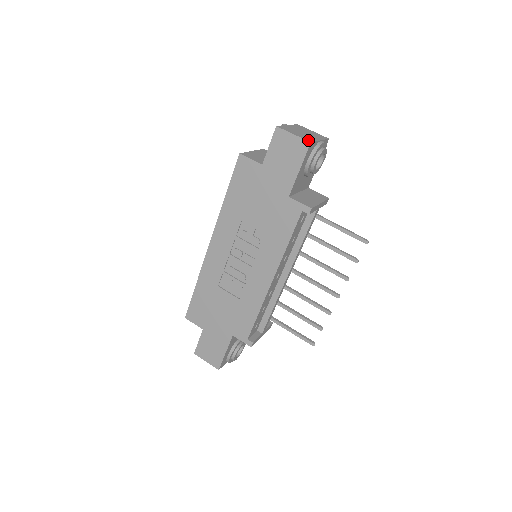
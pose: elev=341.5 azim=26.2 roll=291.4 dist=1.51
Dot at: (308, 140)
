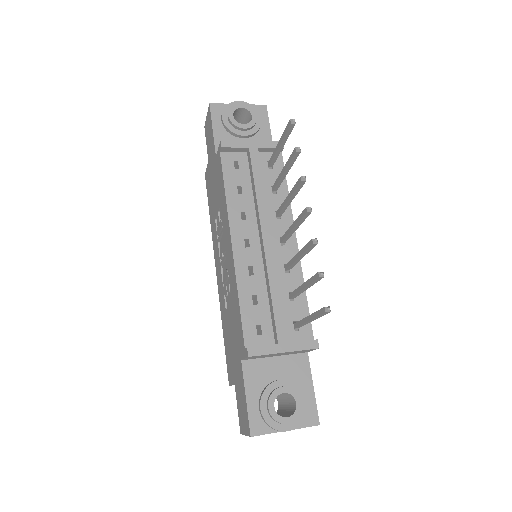
Dot at: (211, 106)
